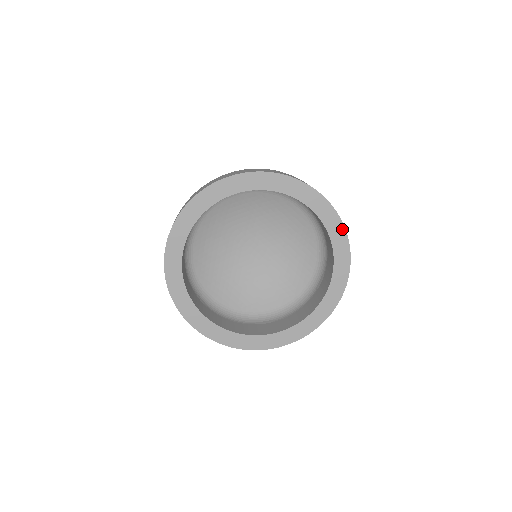
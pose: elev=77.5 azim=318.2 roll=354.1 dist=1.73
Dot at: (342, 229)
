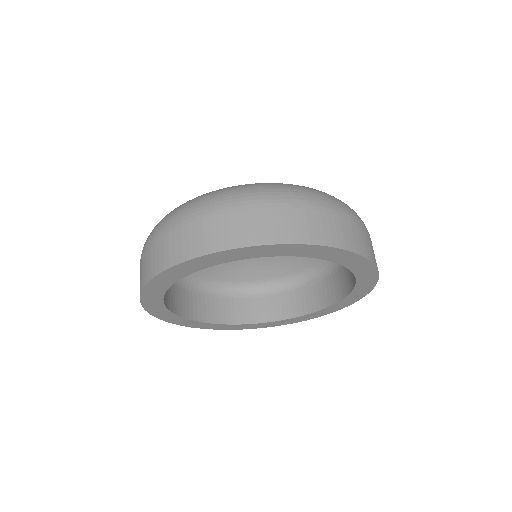
Dot at: (323, 248)
